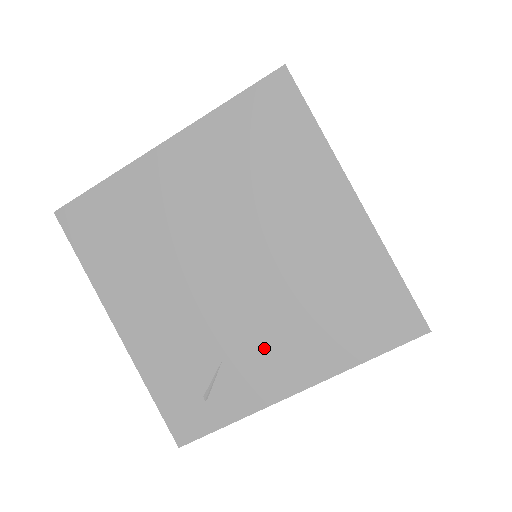
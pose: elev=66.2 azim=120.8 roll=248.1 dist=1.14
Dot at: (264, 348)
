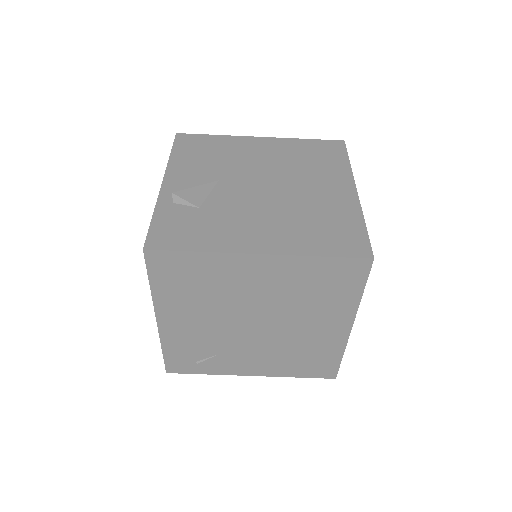
Dot at: (248, 358)
